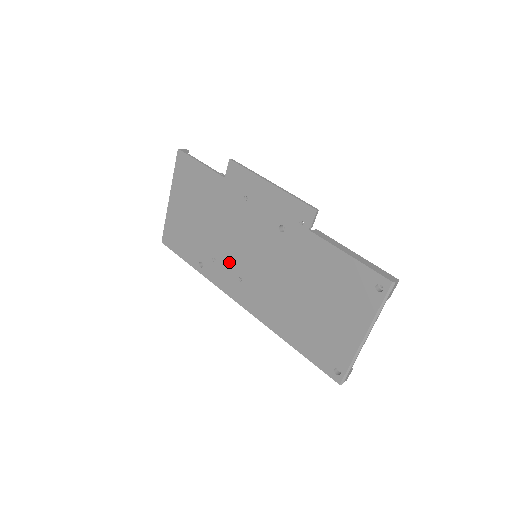
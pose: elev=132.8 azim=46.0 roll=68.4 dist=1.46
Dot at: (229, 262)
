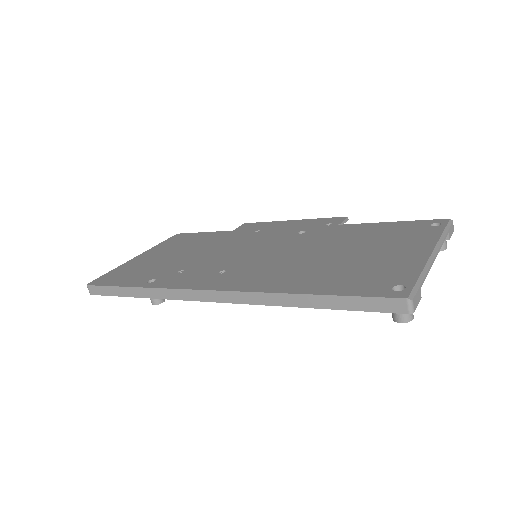
Dot at: (208, 266)
